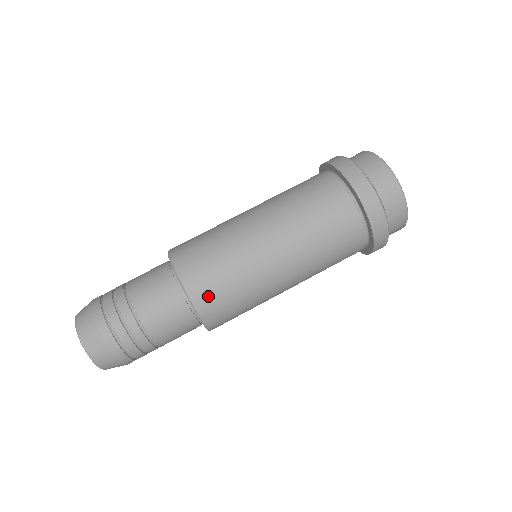
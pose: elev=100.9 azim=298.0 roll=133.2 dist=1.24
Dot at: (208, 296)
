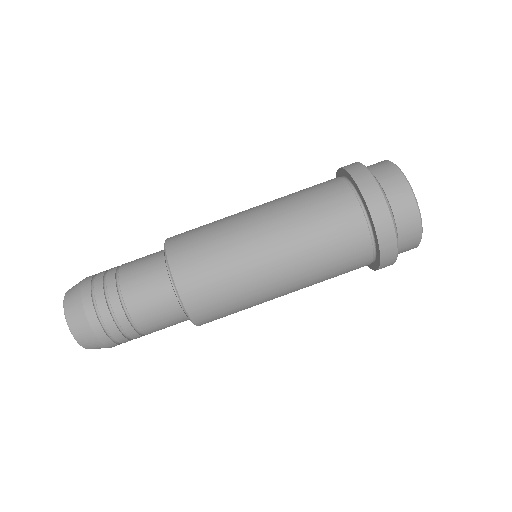
Dot at: (212, 320)
